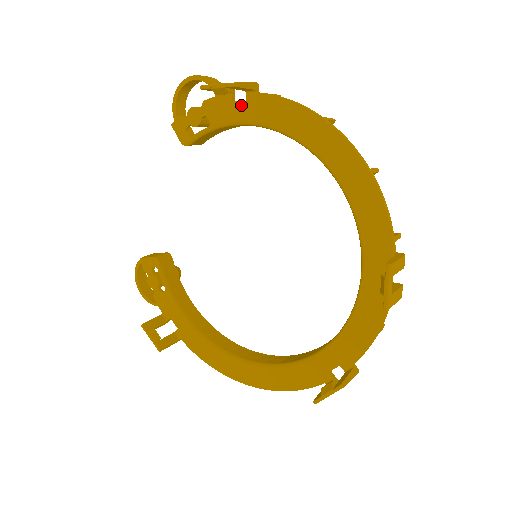
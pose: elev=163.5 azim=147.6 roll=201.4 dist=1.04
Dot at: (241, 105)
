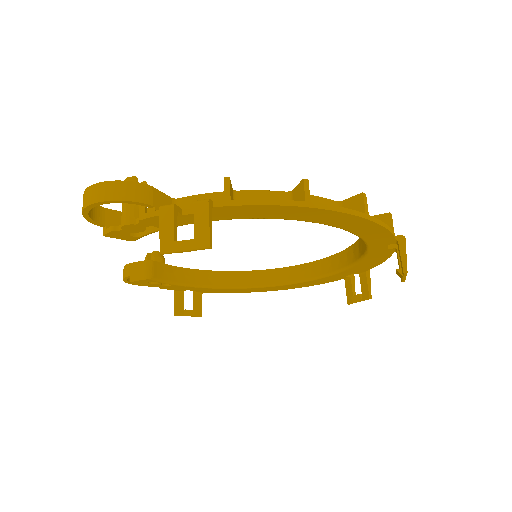
Dot at: occluded
